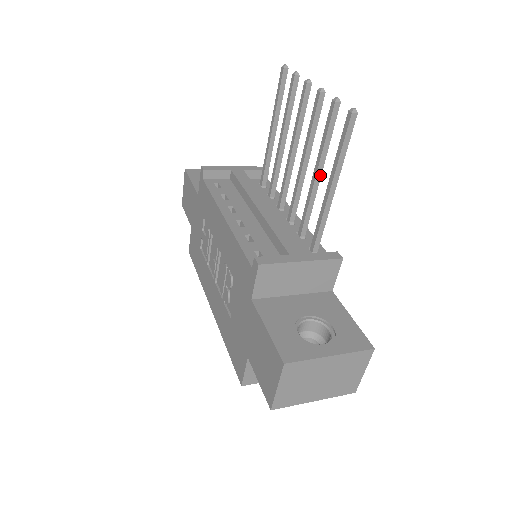
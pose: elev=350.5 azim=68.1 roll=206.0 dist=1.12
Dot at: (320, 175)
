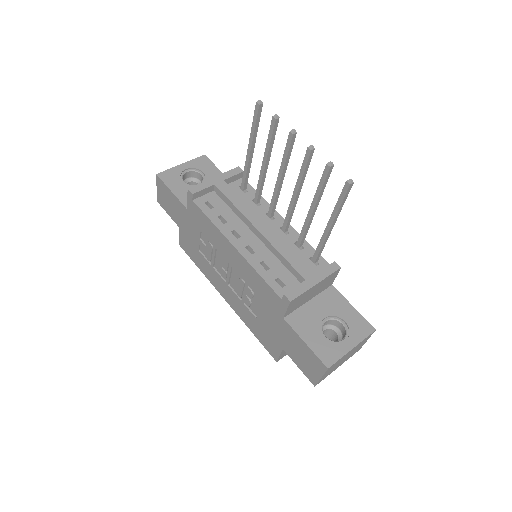
Dot at: (315, 210)
